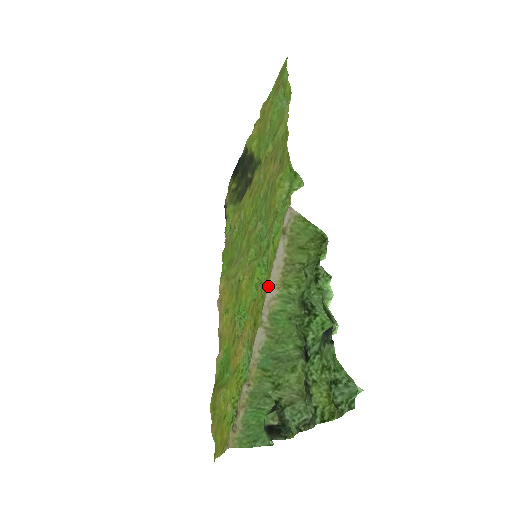
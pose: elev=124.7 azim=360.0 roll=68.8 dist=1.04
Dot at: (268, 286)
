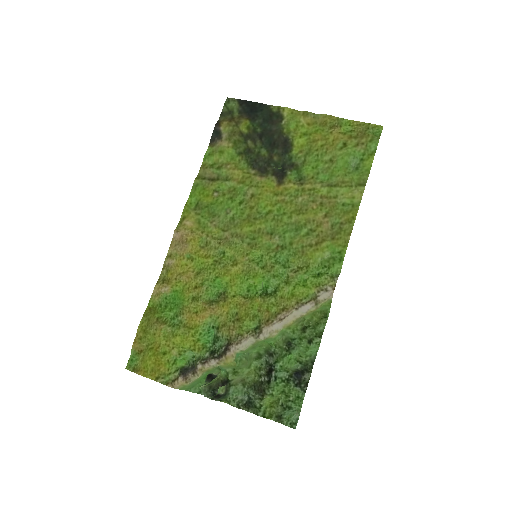
Dot at: (272, 311)
